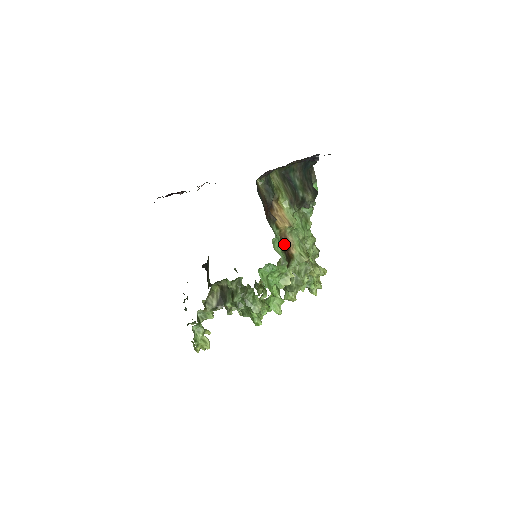
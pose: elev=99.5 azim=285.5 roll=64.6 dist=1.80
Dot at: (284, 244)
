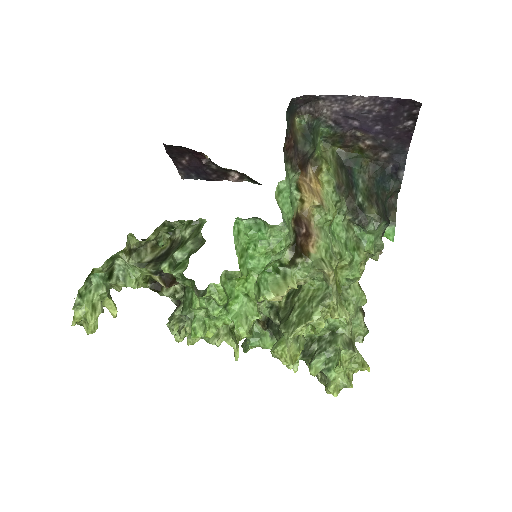
Dot at: (300, 224)
